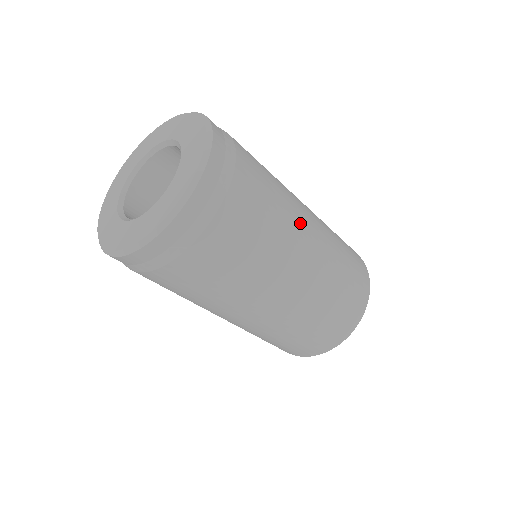
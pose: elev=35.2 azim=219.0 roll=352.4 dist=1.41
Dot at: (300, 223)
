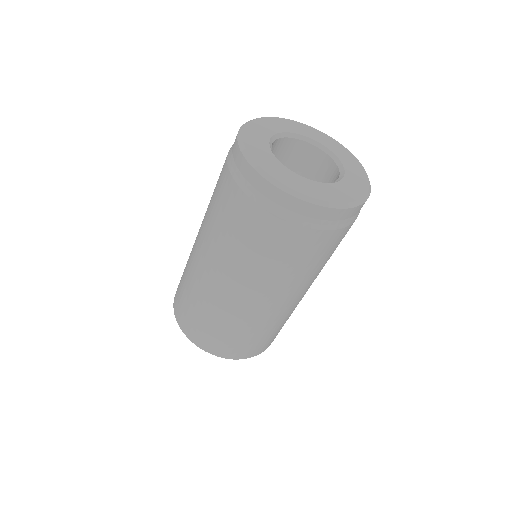
Dot at: occluded
